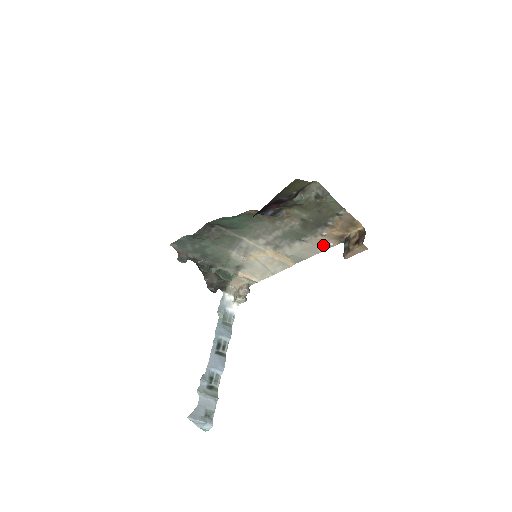
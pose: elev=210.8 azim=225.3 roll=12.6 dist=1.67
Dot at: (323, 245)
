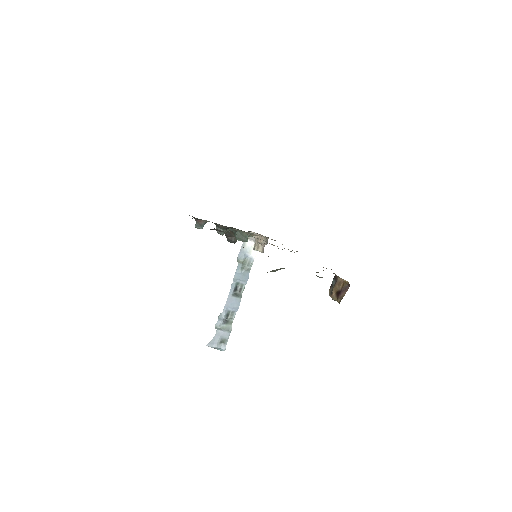
Dot at: occluded
